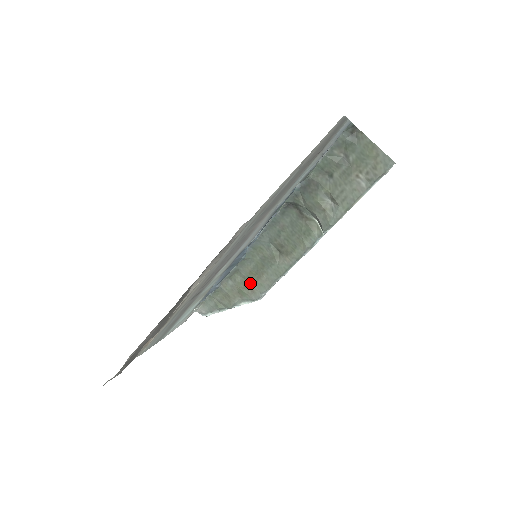
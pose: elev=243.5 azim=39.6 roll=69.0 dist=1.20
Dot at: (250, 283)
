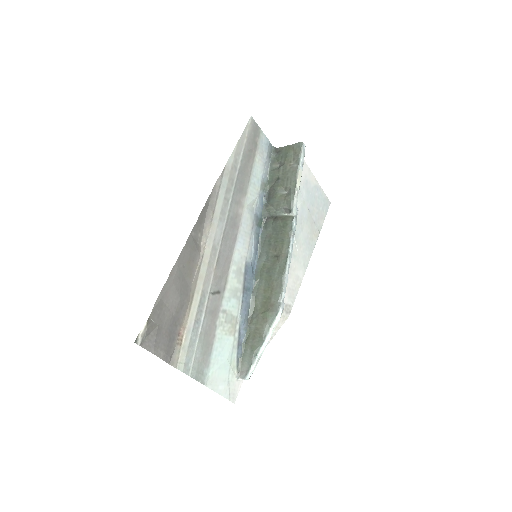
Dot at: (268, 301)
